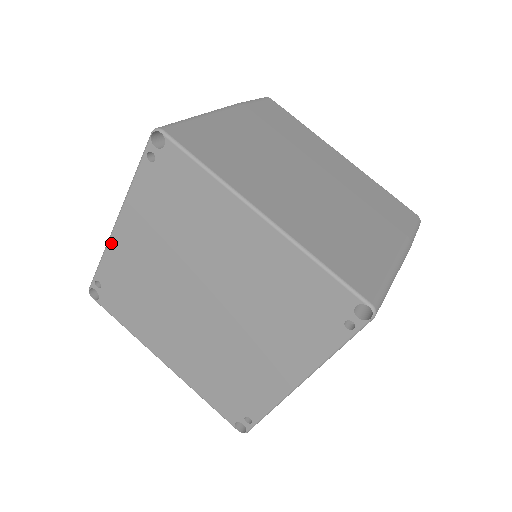
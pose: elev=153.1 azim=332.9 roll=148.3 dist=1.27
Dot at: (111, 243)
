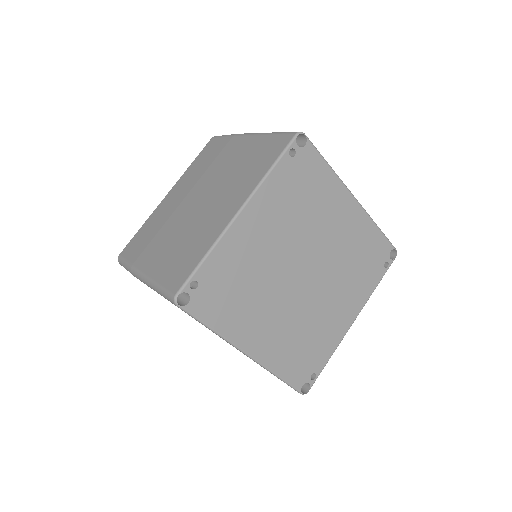
Dot at: (228, 233)
